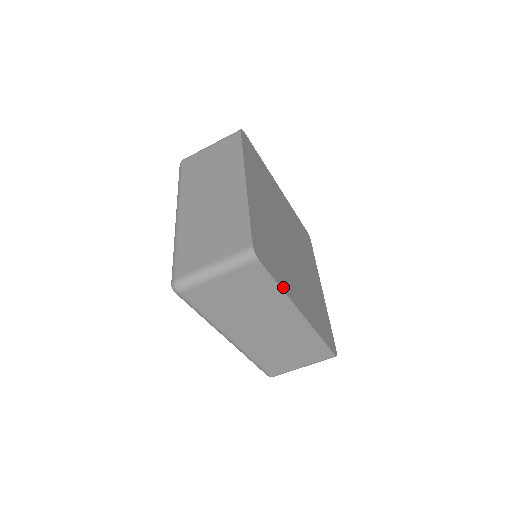
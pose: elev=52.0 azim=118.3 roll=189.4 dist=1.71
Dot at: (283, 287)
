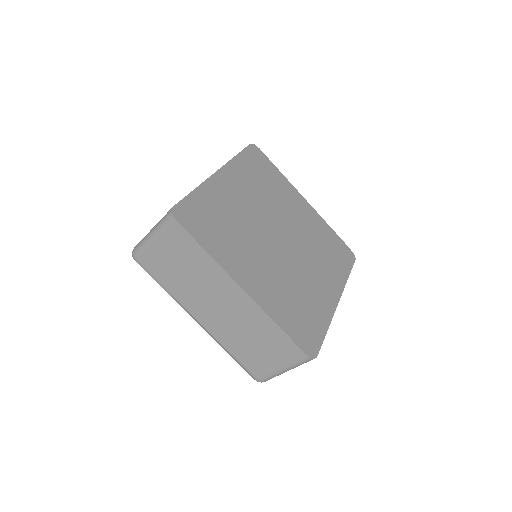
Dot at: (327, 322)
